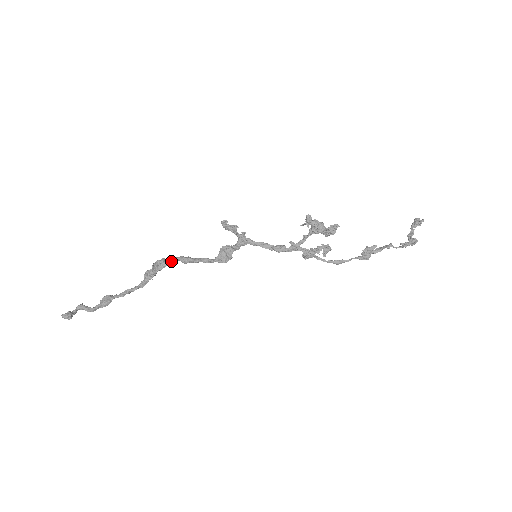
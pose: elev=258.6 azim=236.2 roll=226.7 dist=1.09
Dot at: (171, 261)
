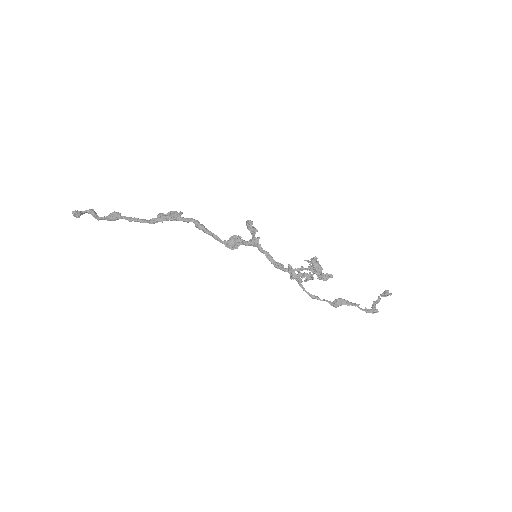
Dot at: (187, 220)
